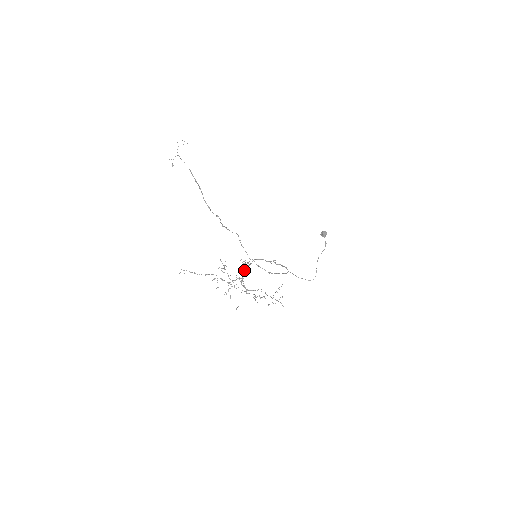
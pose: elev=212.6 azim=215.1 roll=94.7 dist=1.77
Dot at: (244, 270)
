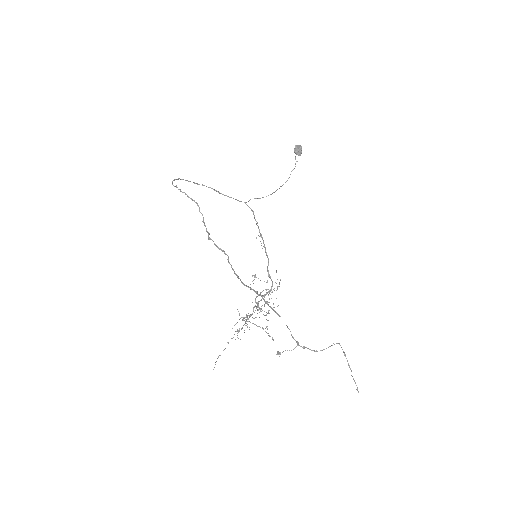
Dot at: occluded
